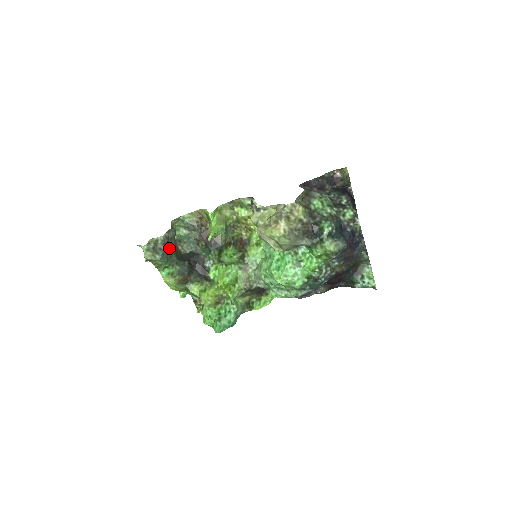
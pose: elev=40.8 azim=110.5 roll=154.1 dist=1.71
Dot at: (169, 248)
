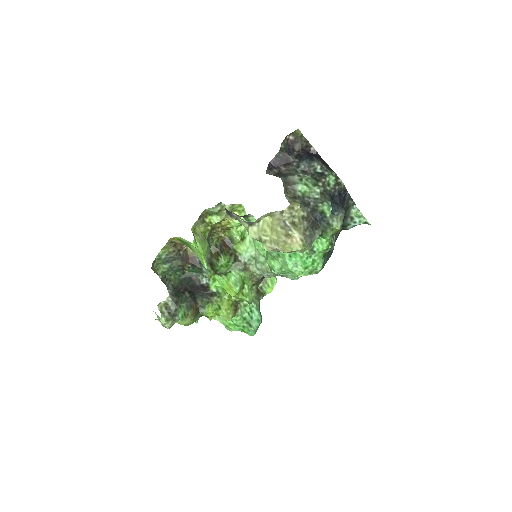
Dot at: occluded
